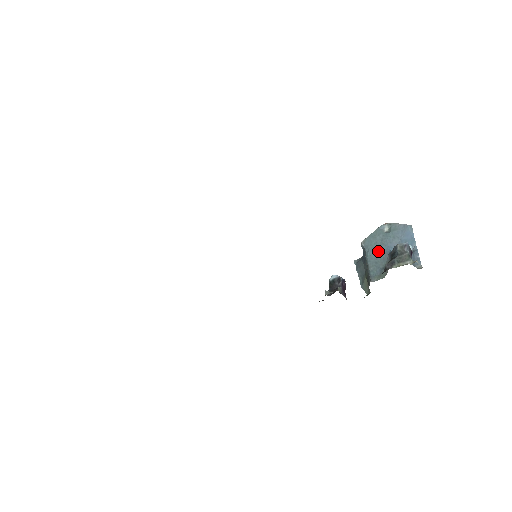
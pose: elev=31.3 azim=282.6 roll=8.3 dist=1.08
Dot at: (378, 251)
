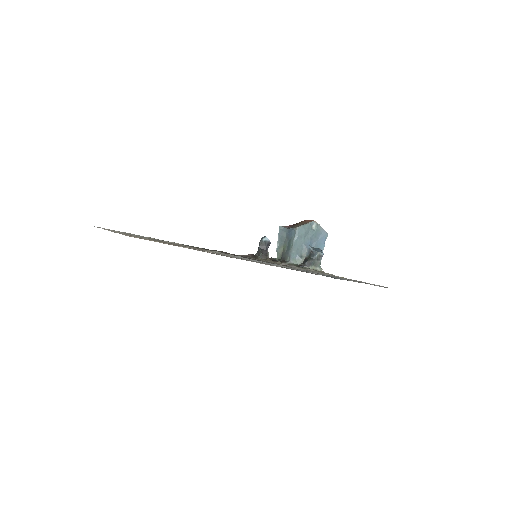
Dot at: (303, 242)
